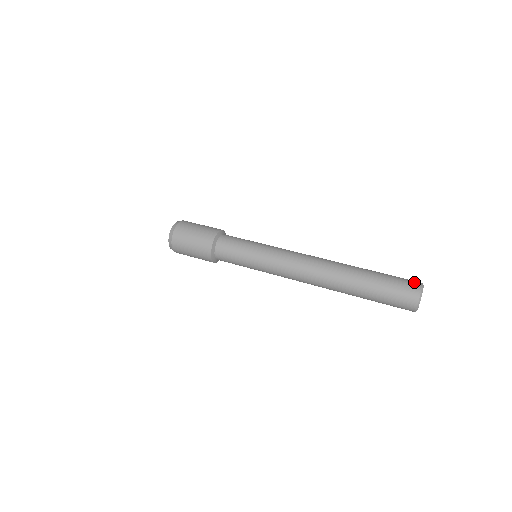
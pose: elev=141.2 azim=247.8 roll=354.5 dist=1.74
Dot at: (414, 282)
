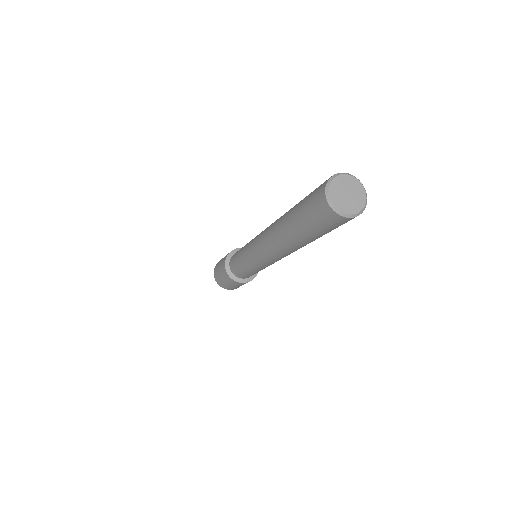
Dot at: occluded
